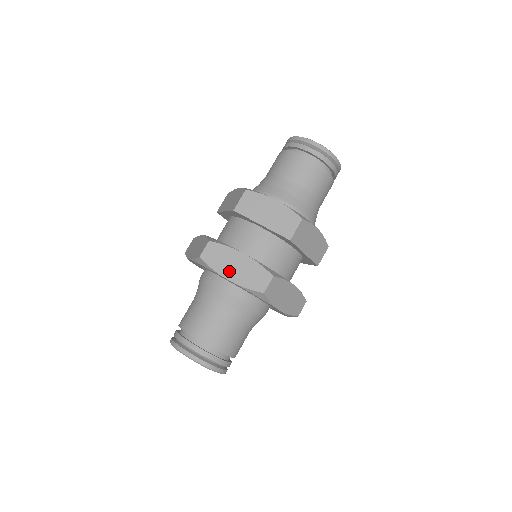
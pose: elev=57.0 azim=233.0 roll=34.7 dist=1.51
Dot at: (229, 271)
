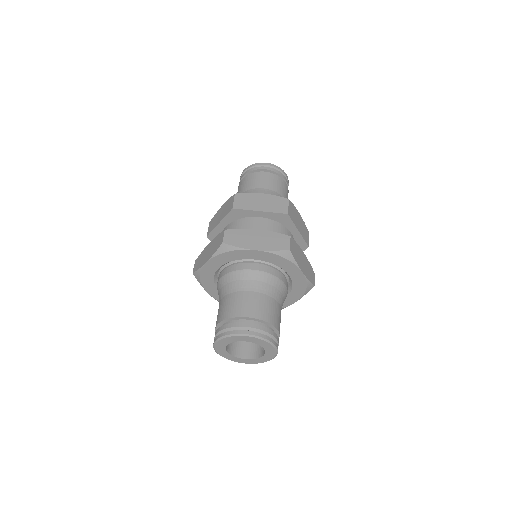
Dot at: (253, 244)
